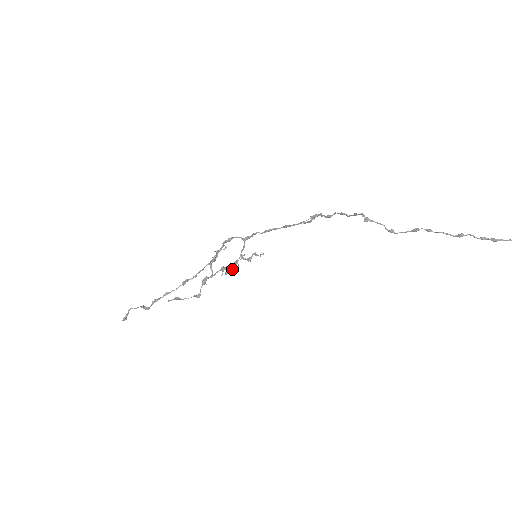
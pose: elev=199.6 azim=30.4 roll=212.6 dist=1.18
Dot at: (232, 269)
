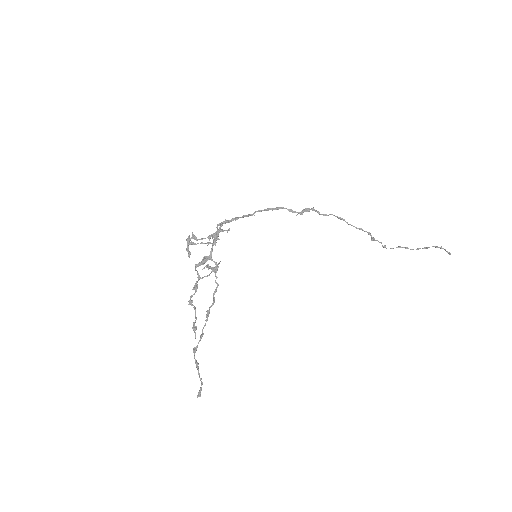
Dot at: occluded
